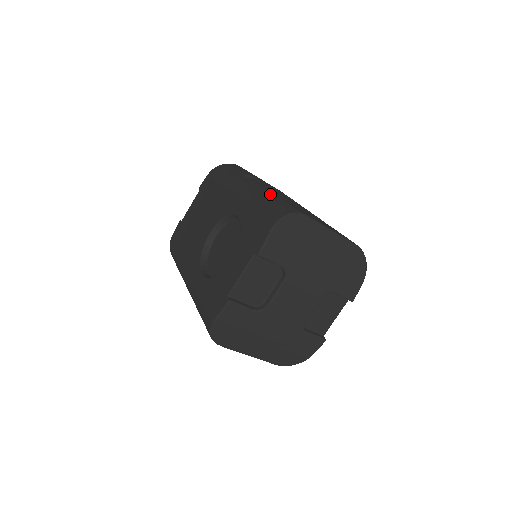
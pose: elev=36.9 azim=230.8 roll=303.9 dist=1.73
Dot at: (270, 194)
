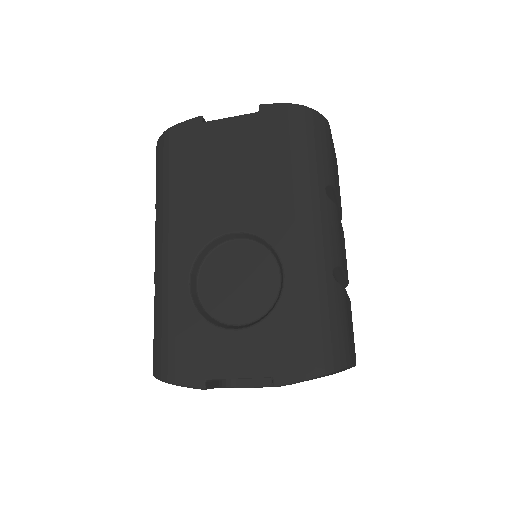
Dot at: (339, 286)
